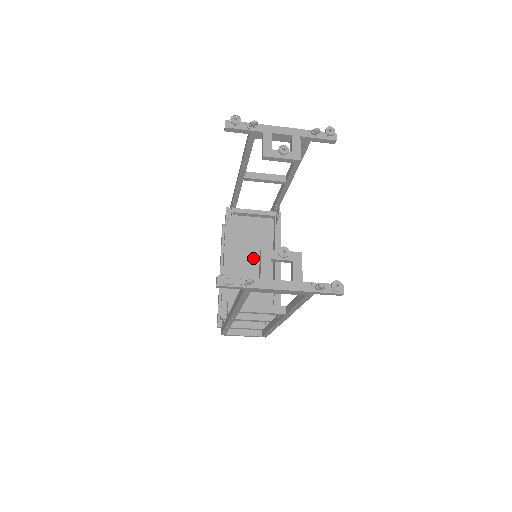
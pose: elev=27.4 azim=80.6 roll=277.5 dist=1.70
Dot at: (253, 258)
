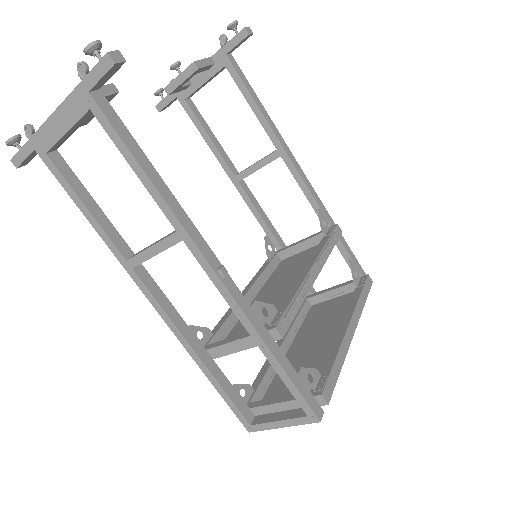
Dot at: (284, 284)
